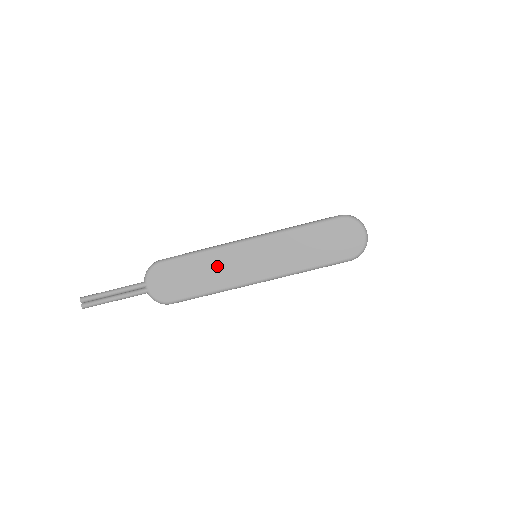
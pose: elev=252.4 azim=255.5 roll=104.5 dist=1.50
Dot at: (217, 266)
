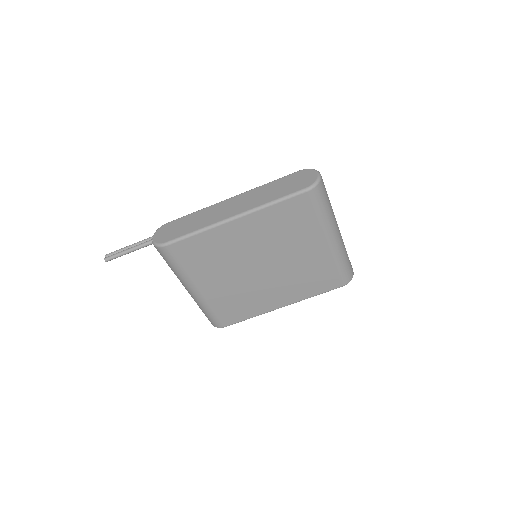
Dot at: (206, 215)
